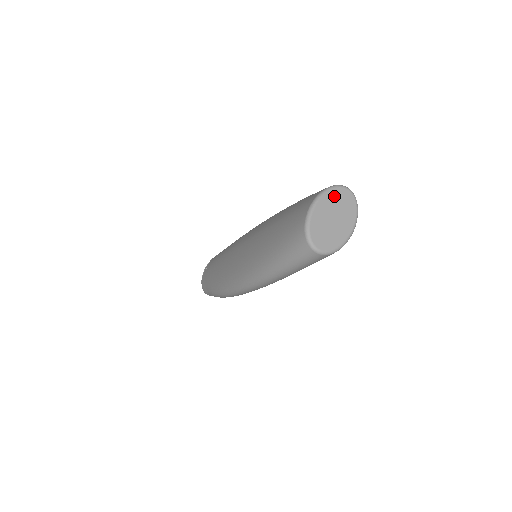
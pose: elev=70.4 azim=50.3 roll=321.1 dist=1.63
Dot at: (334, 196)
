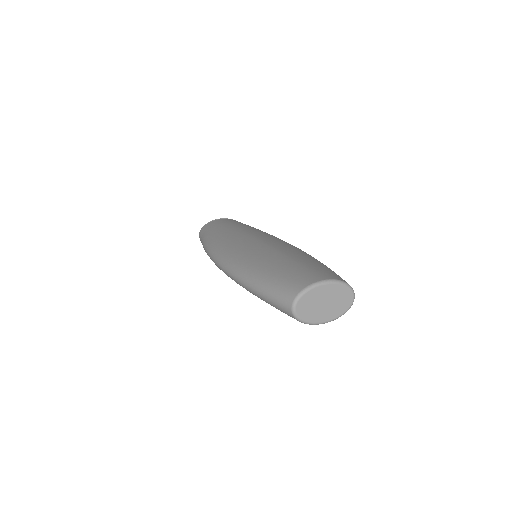
Dot at: (341, 291)
